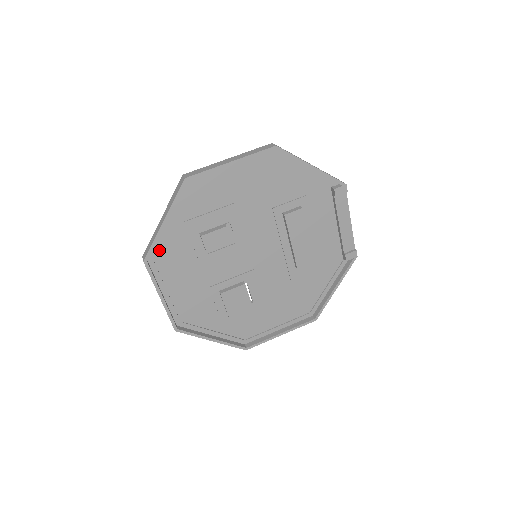
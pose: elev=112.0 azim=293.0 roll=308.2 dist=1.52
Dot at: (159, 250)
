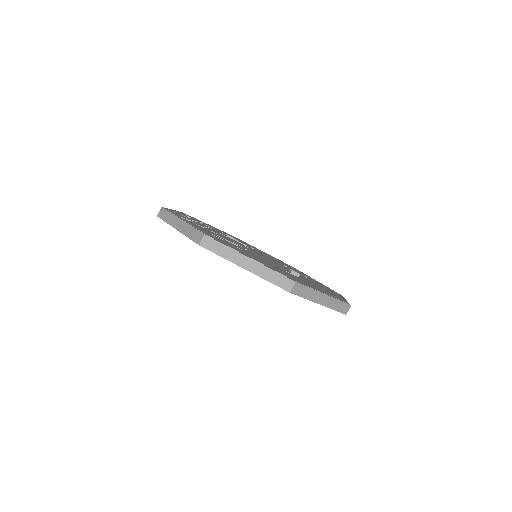
Dot at: occluded
